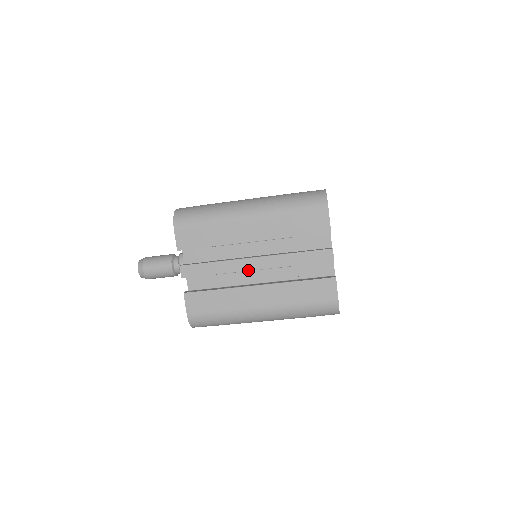
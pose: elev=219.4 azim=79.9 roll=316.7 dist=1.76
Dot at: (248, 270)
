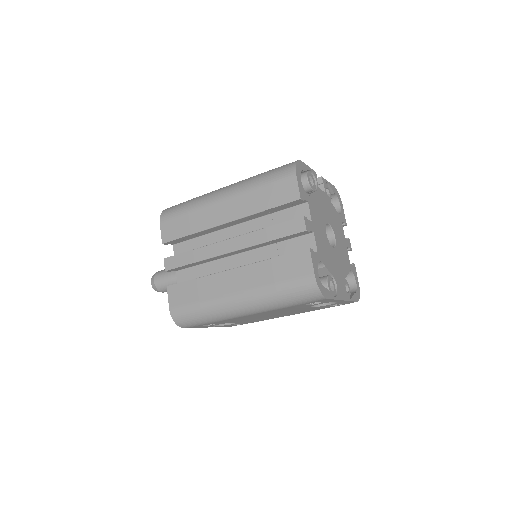
Dot at: (222, 254)
